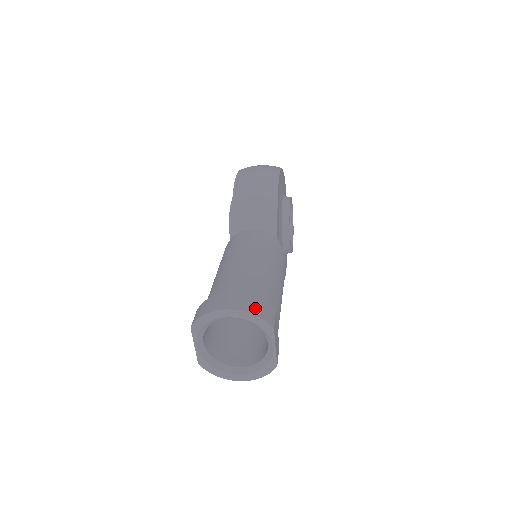
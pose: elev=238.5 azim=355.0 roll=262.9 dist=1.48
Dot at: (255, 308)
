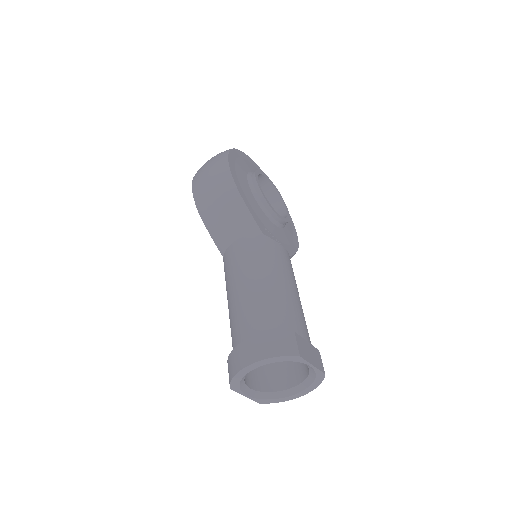
Dot at: (272, 348)
